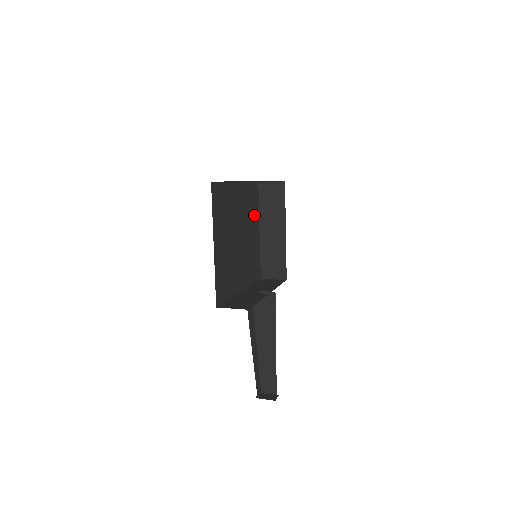
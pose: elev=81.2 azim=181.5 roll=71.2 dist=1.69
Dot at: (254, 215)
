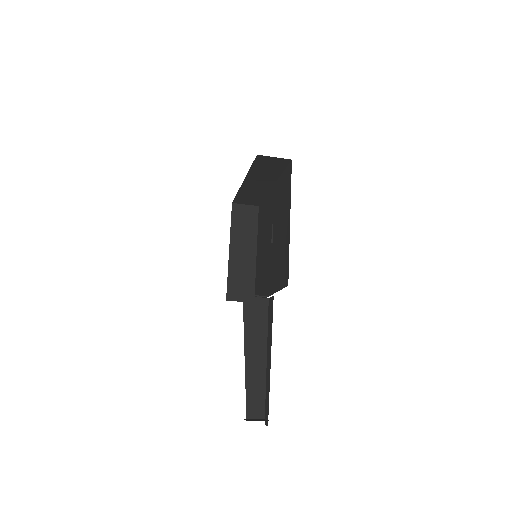
Dot at: occluded
